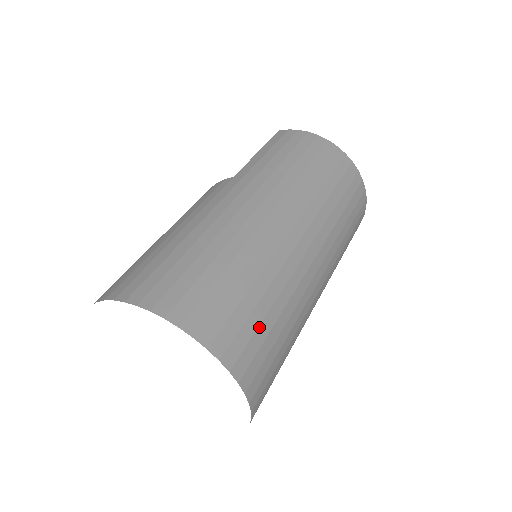
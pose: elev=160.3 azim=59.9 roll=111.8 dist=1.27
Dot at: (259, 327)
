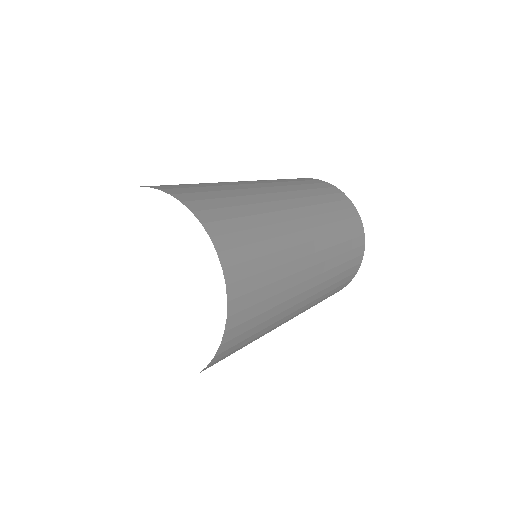
Dot at: (246, 231)
